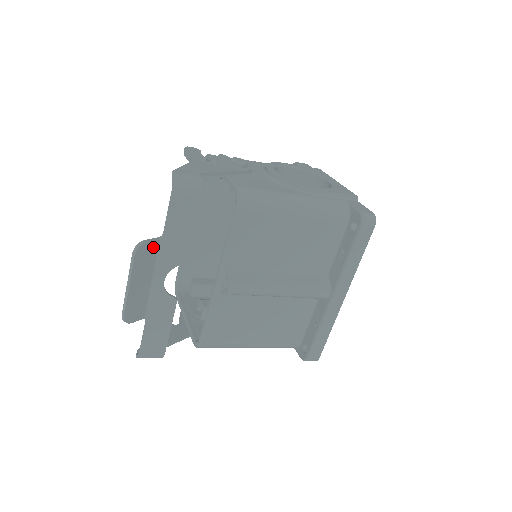
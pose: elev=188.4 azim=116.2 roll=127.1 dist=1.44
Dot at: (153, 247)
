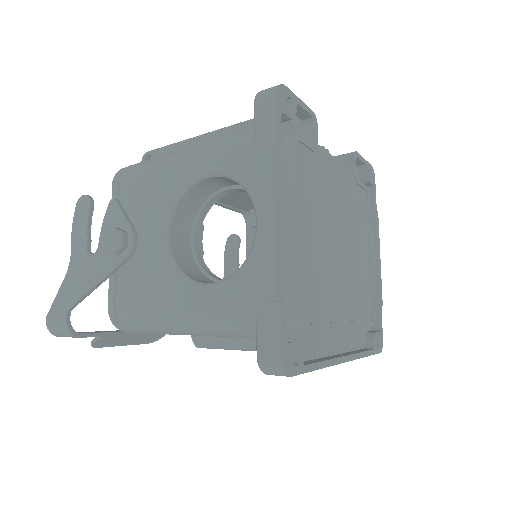
Dot at: (106, 337)
